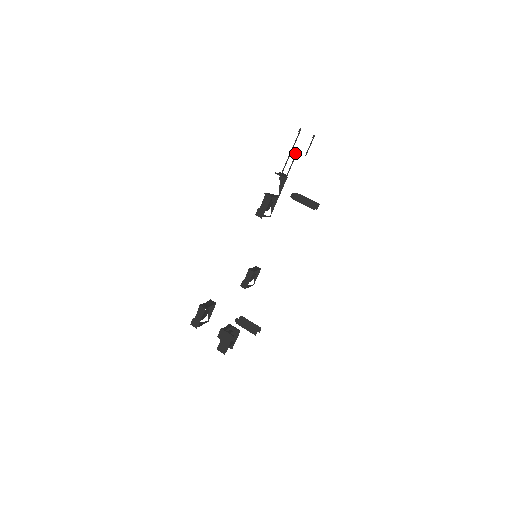
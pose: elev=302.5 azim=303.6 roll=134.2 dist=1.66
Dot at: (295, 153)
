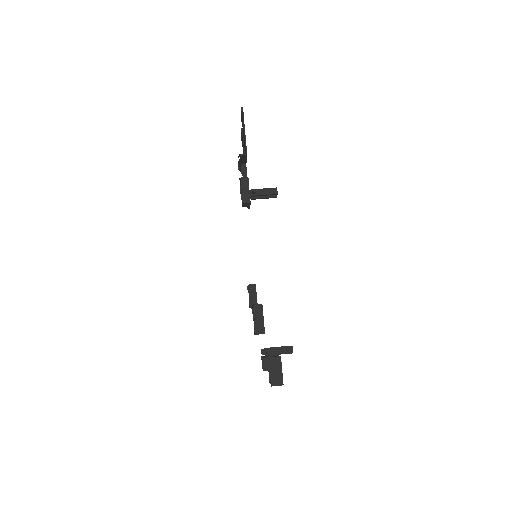
Dot at: occluded
